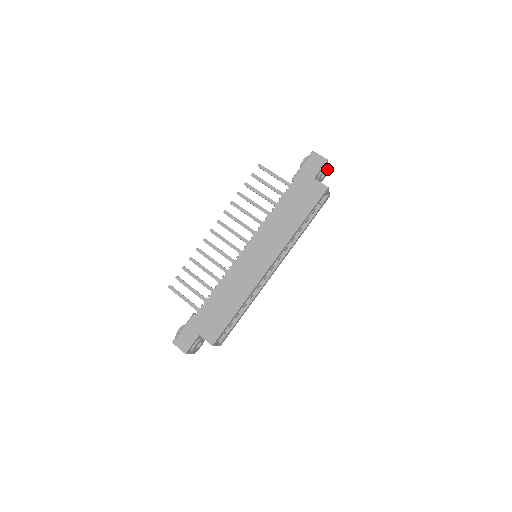
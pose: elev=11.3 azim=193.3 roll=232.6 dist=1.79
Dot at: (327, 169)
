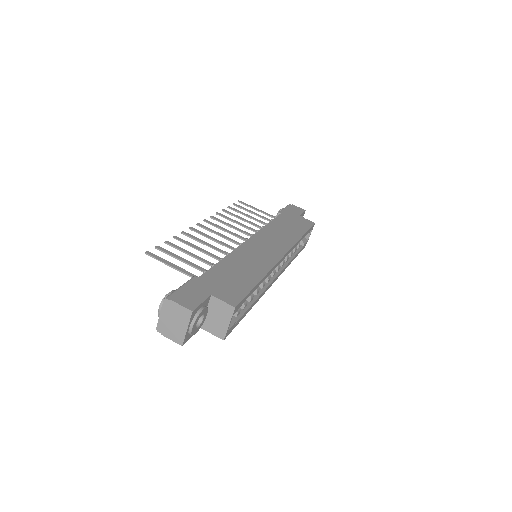
Dot at: occluded
